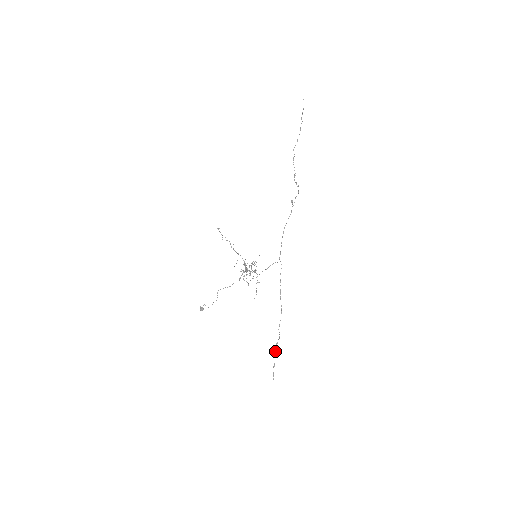
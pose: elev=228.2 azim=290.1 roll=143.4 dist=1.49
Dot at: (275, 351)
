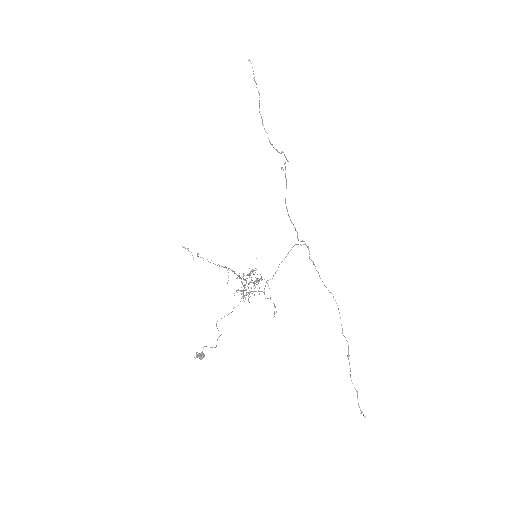
Dot at: occluded
